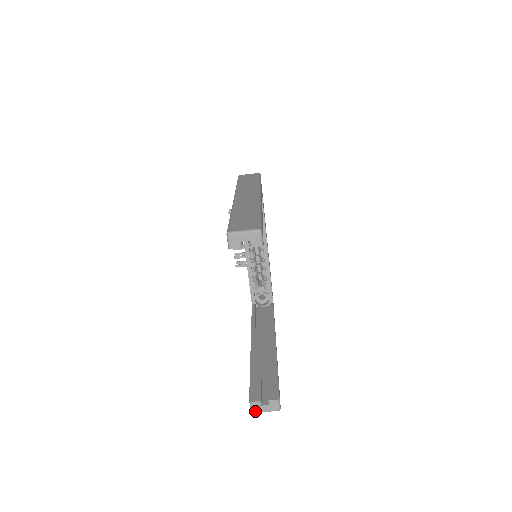
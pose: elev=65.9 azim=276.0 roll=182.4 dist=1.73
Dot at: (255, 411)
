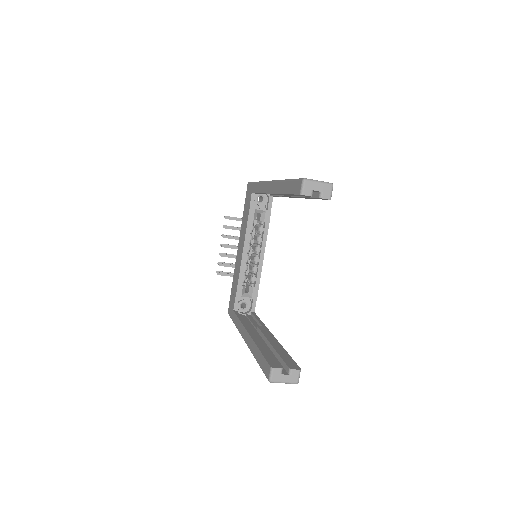
Dot at: (274, 380)
